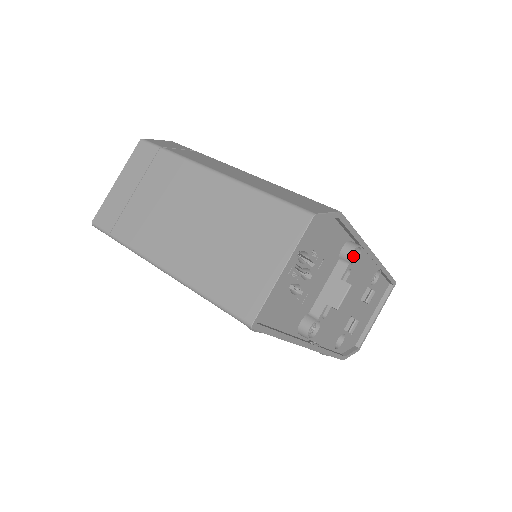
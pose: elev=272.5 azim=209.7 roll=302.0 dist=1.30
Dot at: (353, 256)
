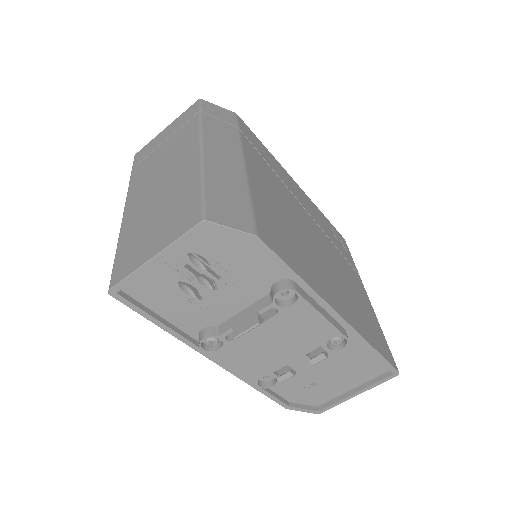
Dot at: (292, 299)
